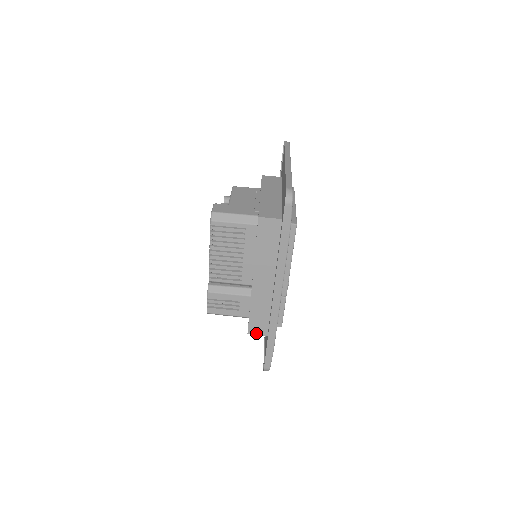
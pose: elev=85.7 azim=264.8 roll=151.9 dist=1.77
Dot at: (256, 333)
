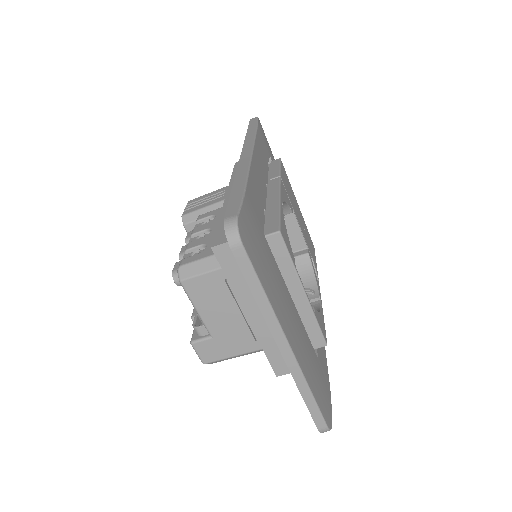
Dot at: occluded
